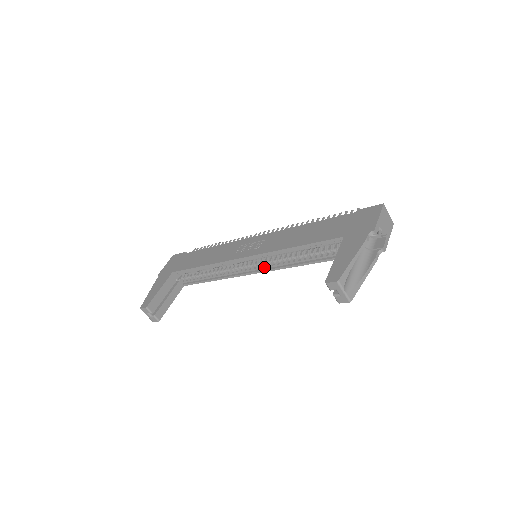
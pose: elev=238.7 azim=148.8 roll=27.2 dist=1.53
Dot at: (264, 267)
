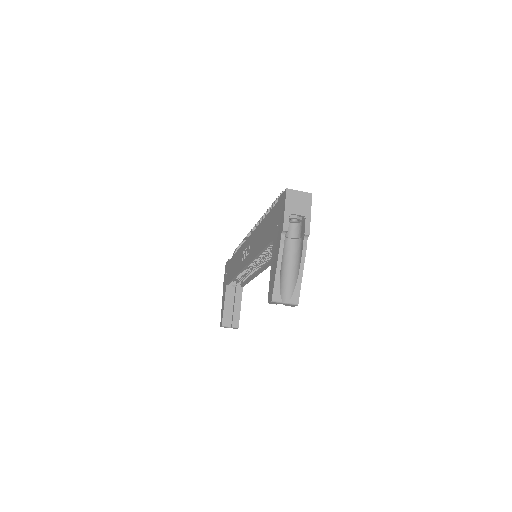
Dot at: (264, 265)
